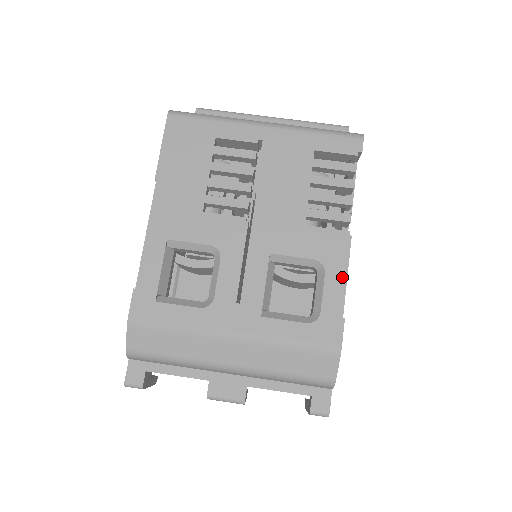
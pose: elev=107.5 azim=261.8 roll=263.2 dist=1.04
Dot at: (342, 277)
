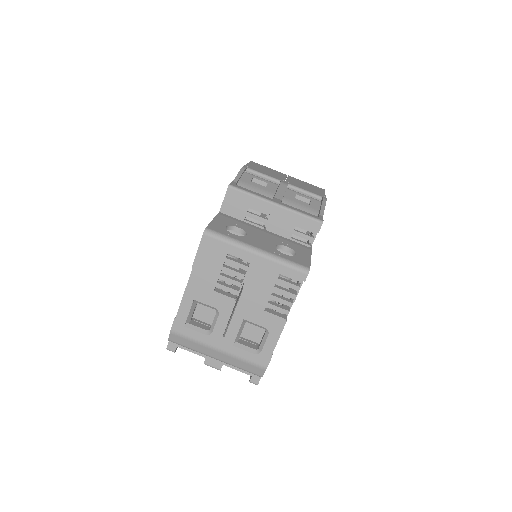
Dot at: (276, 339)
